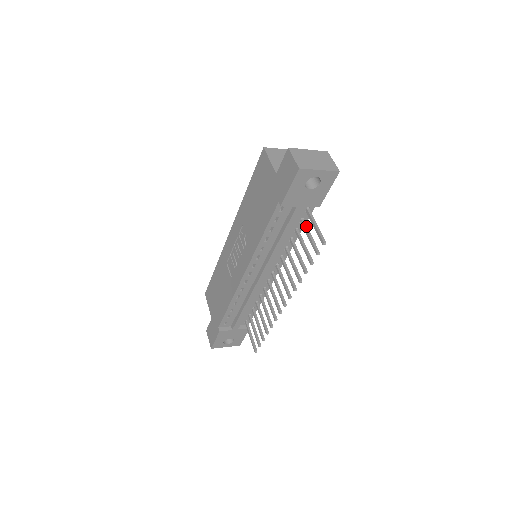
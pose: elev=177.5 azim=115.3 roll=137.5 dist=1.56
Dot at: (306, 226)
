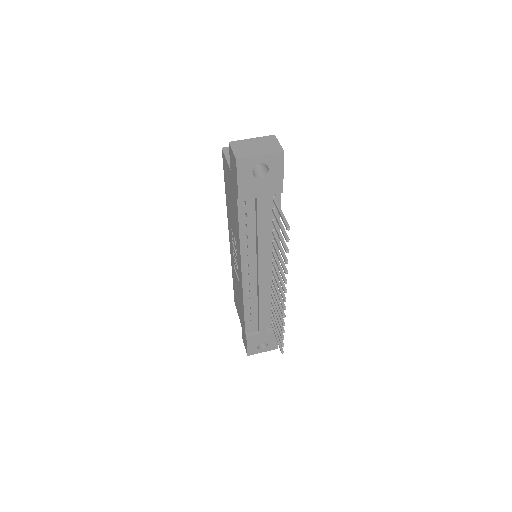
Dot at: (277, 215)
